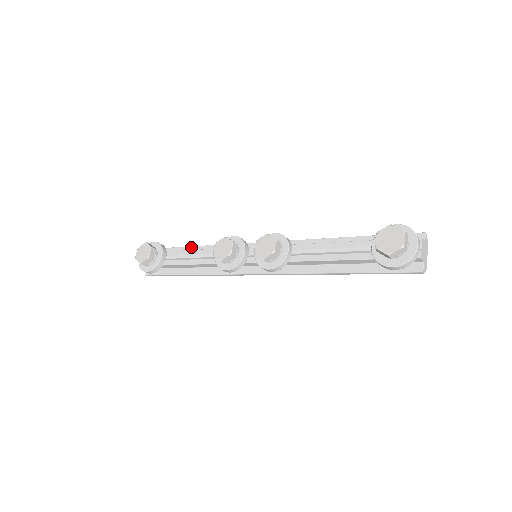
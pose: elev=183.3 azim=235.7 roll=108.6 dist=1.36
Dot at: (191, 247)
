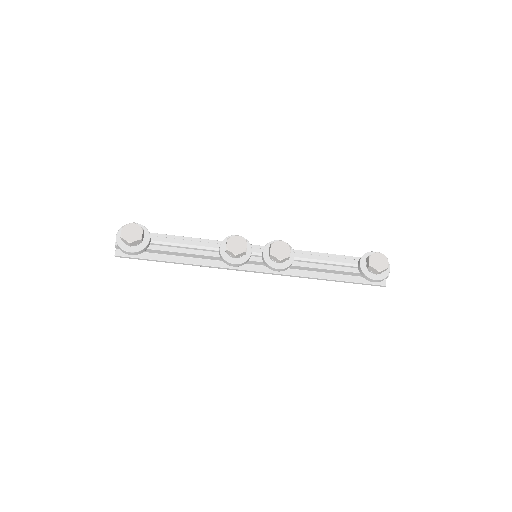
Dot at: (175, 236)
